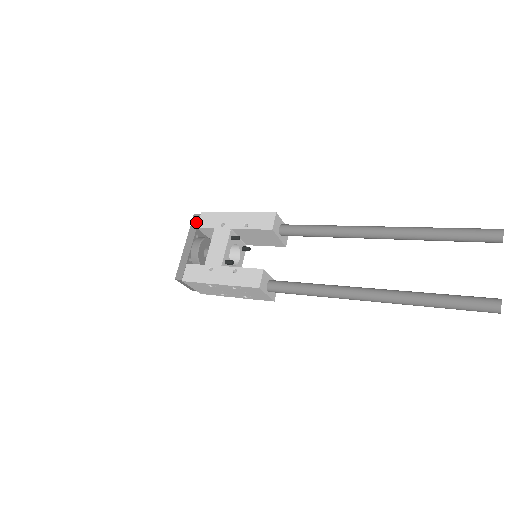
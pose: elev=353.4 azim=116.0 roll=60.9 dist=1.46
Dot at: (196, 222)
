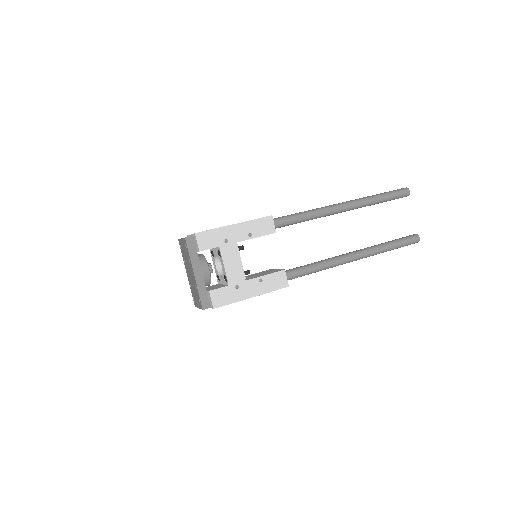
Dot at: (193, 246)
